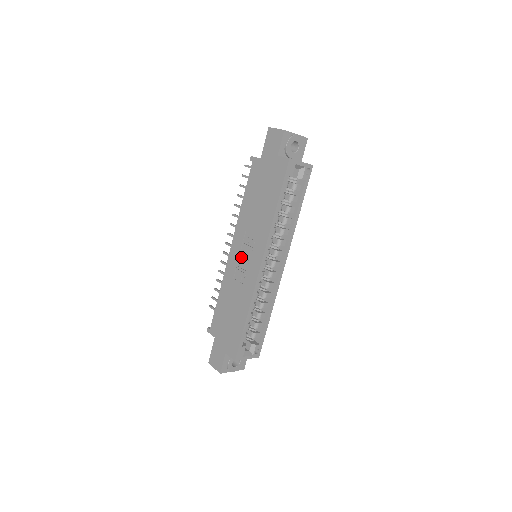
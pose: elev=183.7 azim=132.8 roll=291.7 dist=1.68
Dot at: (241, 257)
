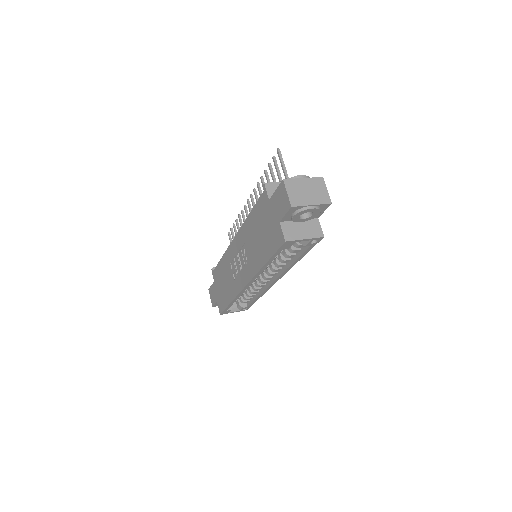
Dot at: (237, 258)
